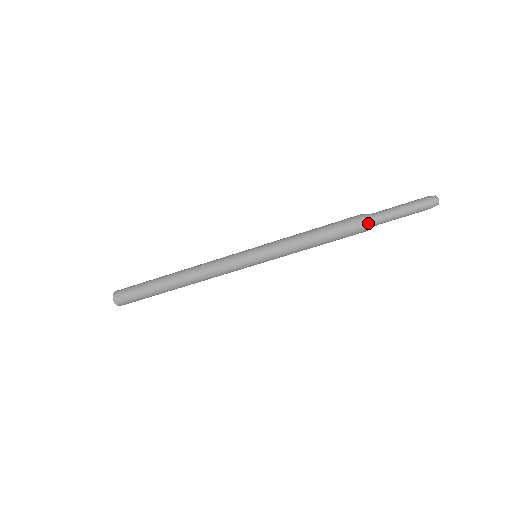
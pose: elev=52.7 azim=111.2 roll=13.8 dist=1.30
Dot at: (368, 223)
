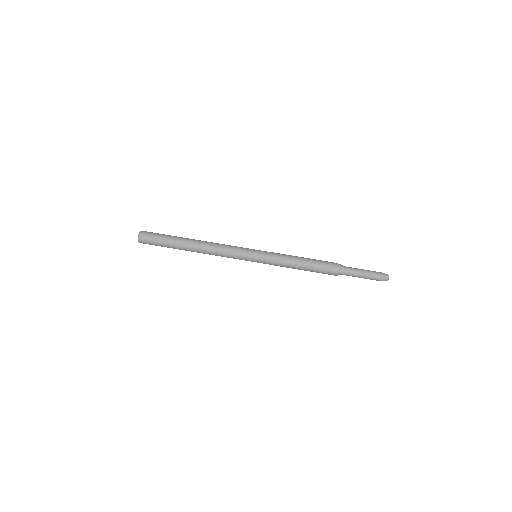
Dot at: (340, 267)
